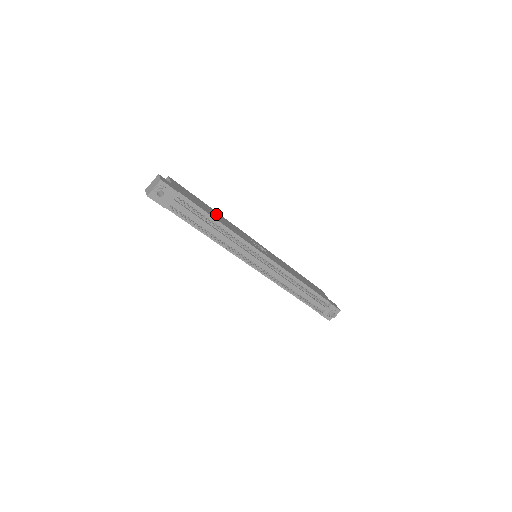
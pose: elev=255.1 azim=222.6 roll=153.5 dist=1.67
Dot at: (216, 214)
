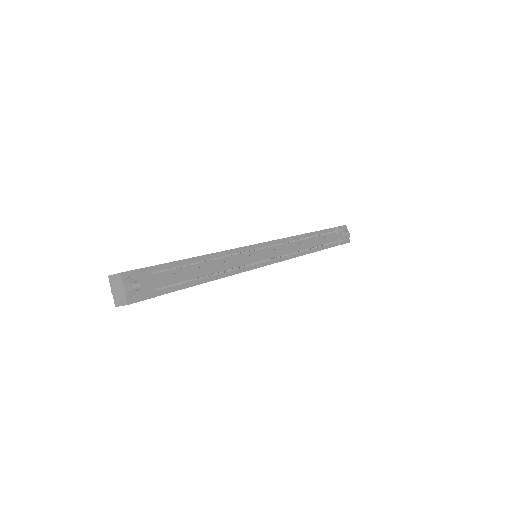
Dot at: occluded
